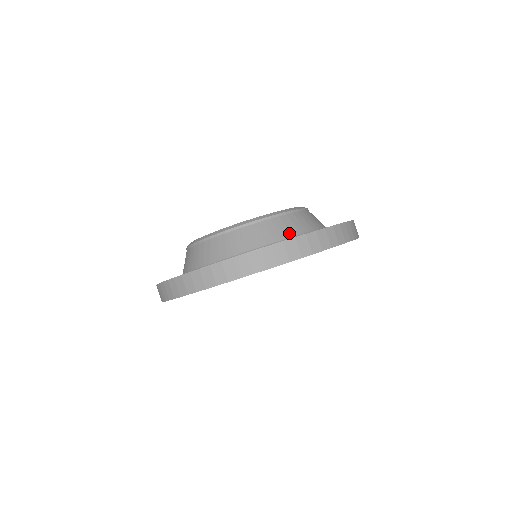
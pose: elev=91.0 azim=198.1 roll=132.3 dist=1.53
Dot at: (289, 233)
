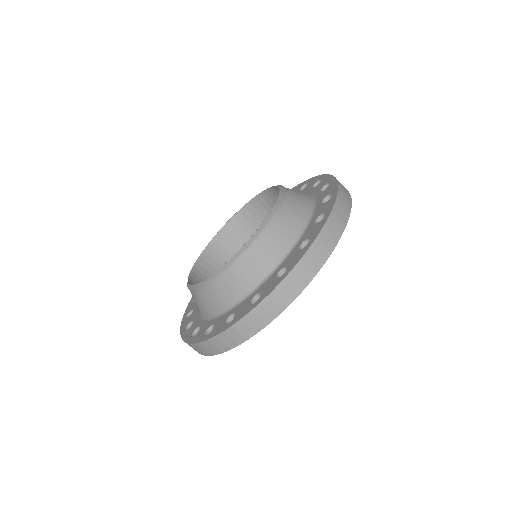
Dot at: (307, 204)
